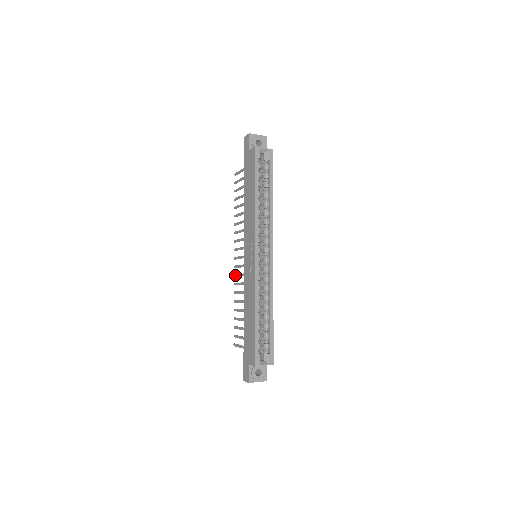
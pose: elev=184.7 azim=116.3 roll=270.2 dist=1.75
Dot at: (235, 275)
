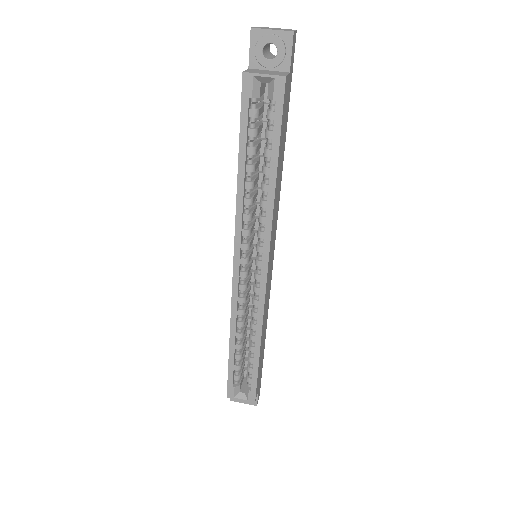
Dot at: occluded
